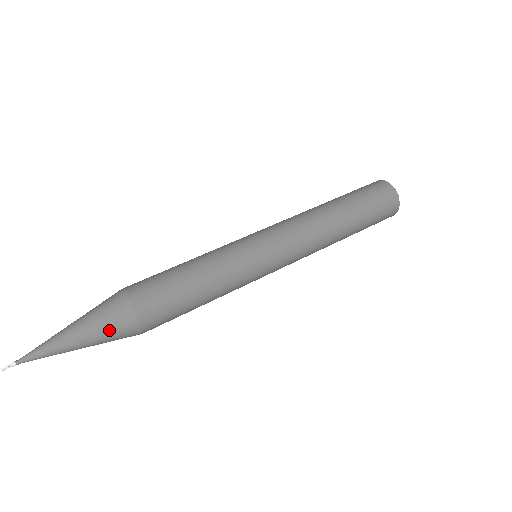
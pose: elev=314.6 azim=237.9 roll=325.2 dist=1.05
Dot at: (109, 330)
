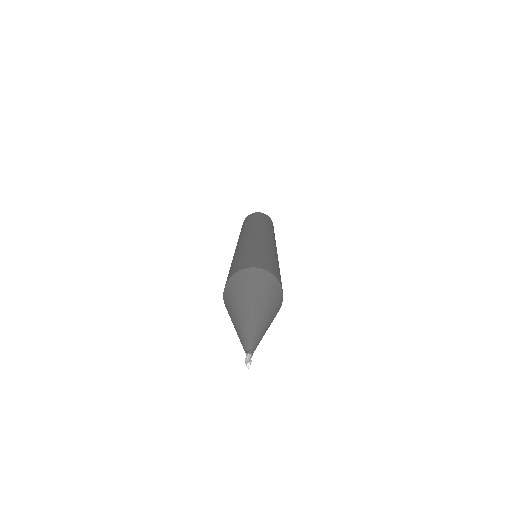
Dot at: (277, 306)
